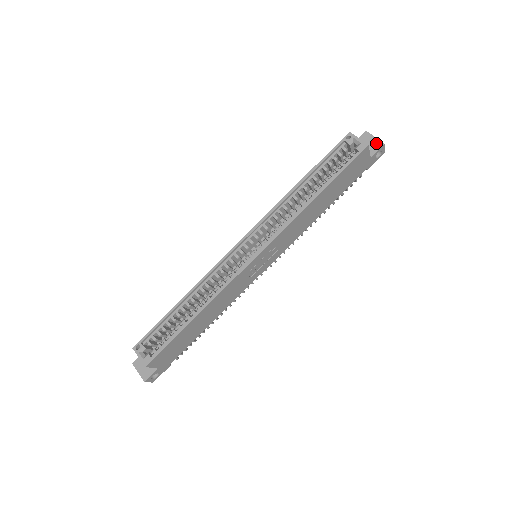
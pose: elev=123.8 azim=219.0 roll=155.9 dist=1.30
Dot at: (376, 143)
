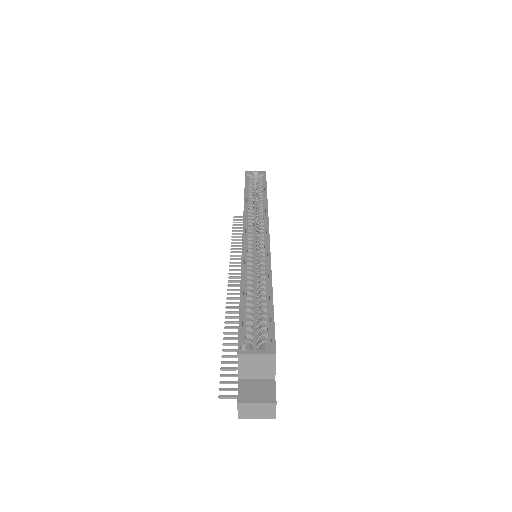
Dot at: occluded
